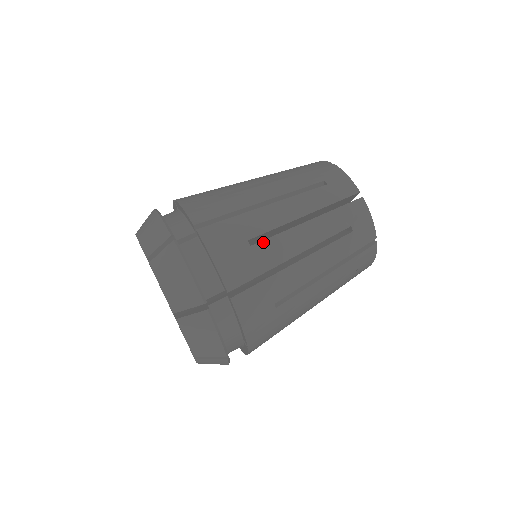
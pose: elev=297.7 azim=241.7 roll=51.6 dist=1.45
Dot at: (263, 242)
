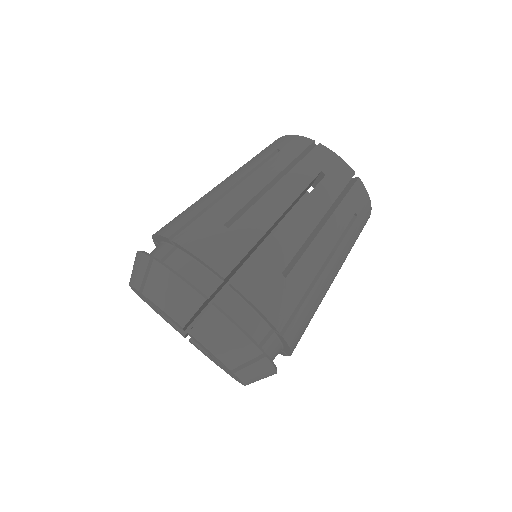
Dot at: (294, 268)
